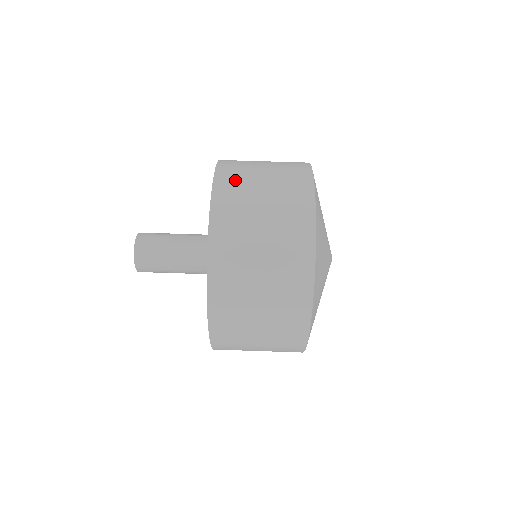
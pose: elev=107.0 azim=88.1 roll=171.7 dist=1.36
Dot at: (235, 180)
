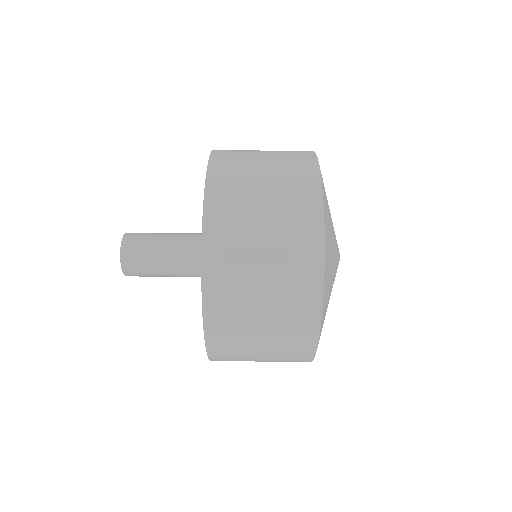
Dot at: (234, 150)
